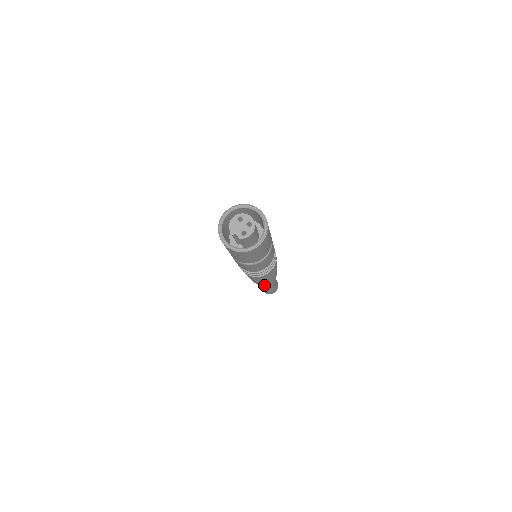
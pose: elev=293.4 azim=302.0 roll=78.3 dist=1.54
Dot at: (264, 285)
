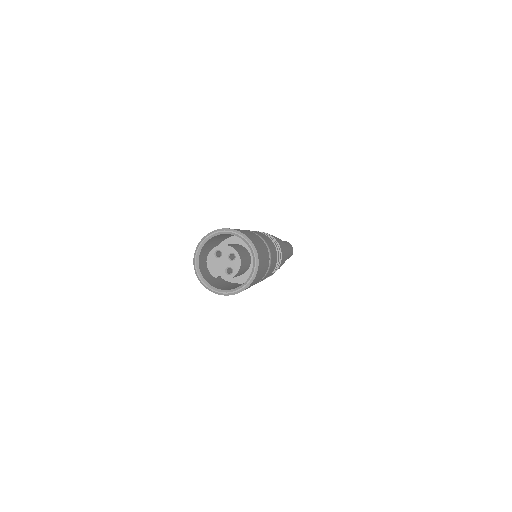
Dot at: occluded
